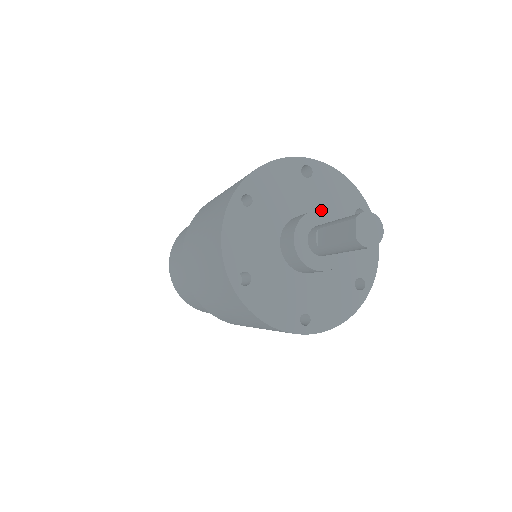
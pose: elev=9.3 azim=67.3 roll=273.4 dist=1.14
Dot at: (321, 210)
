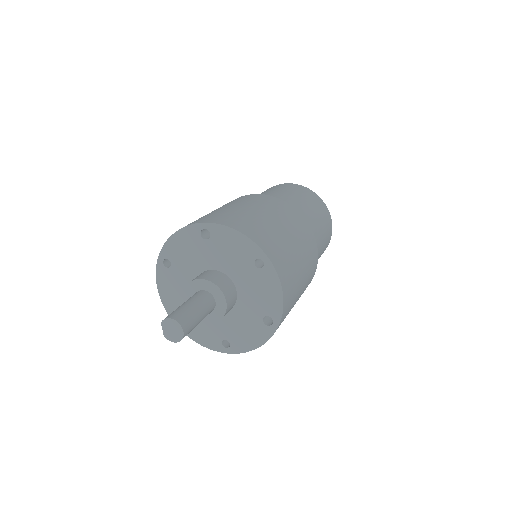
Dot at: (223, 264)
